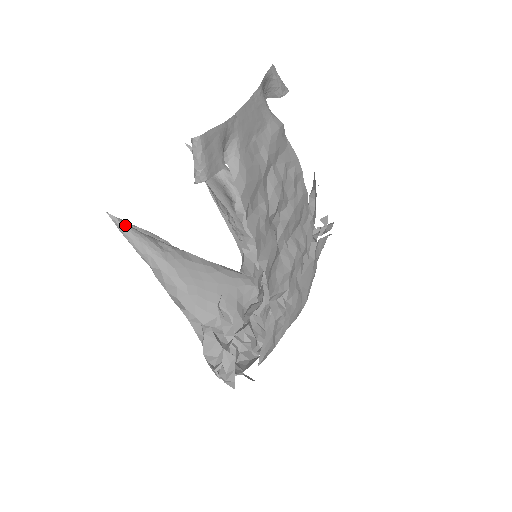
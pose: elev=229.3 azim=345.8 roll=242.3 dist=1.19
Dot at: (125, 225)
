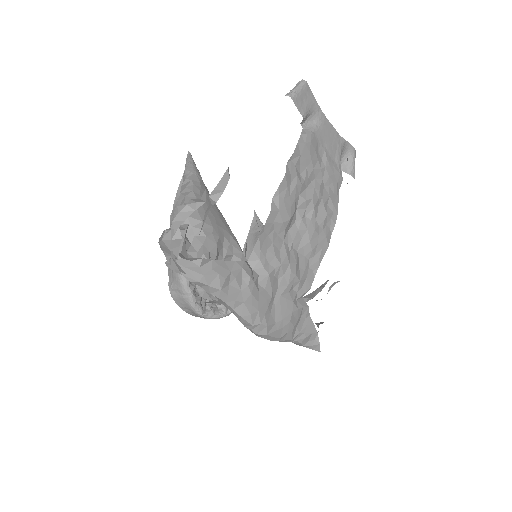
Dot at: occluded
